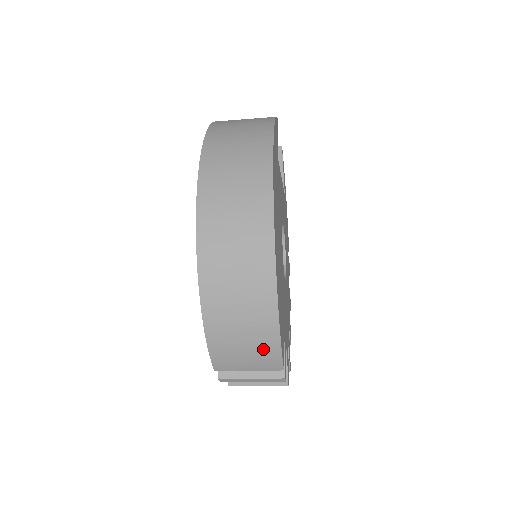
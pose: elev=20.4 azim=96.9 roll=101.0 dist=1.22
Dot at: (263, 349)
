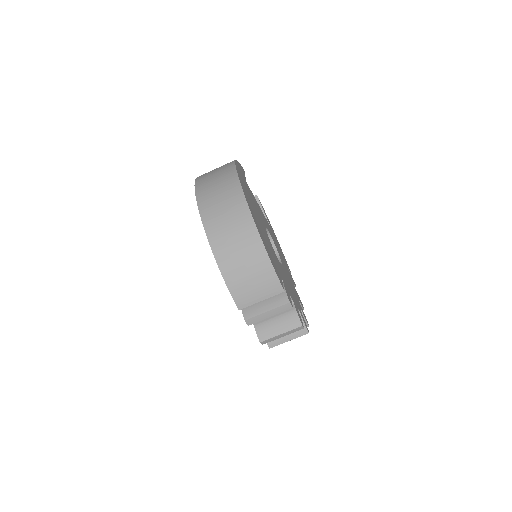
Dot at: (263, 275)
